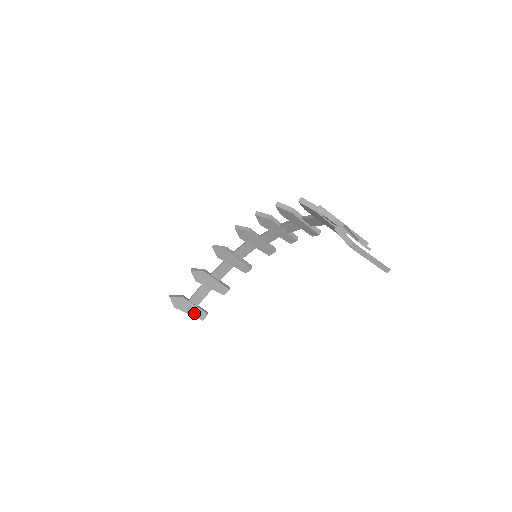
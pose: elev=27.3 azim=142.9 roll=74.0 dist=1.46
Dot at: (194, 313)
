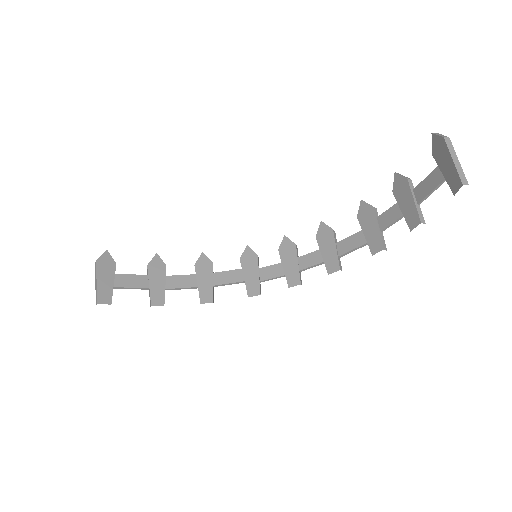
Dot at: (102, 287)
